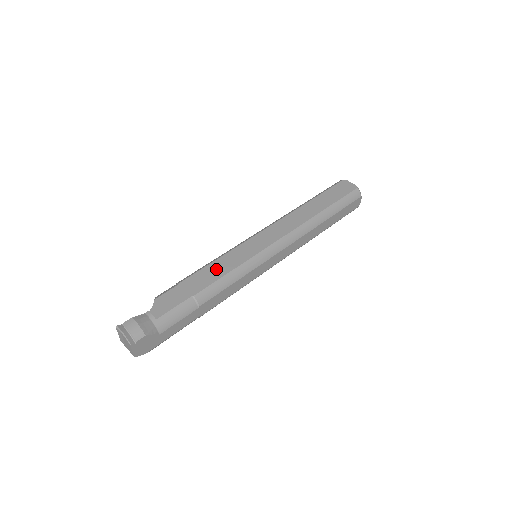
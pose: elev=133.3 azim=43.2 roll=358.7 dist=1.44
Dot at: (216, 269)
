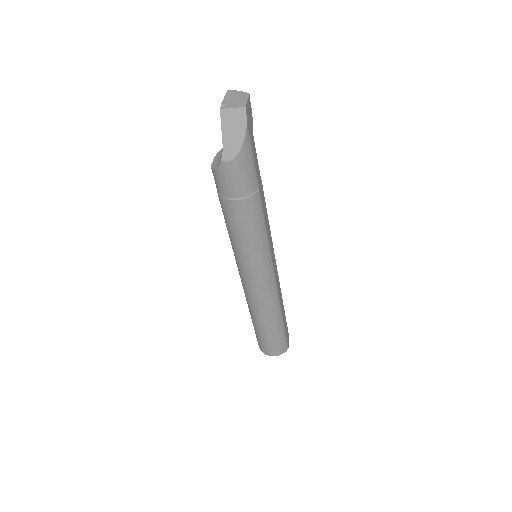
Dot at: occluded
